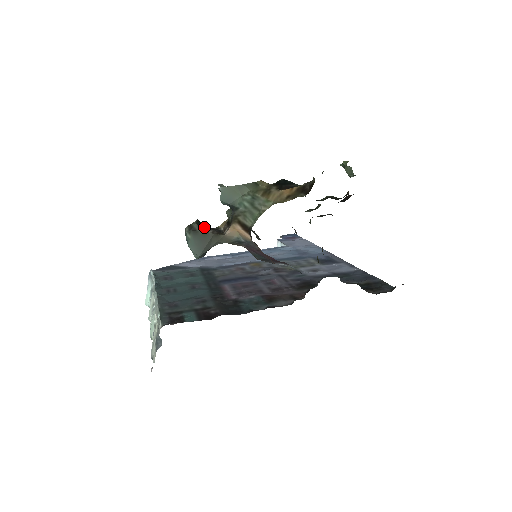
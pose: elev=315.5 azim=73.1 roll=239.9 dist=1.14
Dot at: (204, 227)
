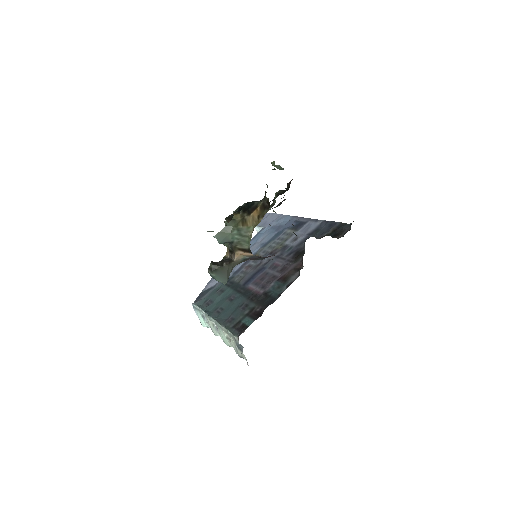
Dot at: (218, 264)
